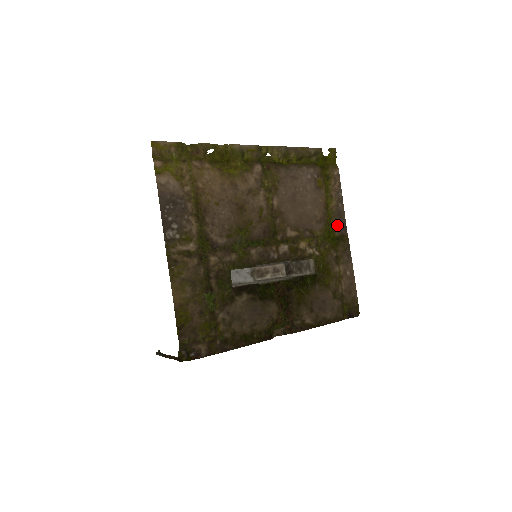
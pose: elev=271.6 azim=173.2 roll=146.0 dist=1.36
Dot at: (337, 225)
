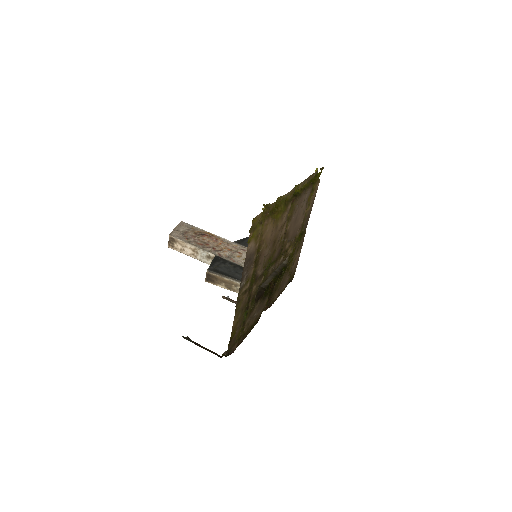
Dot at: (305, 224)
